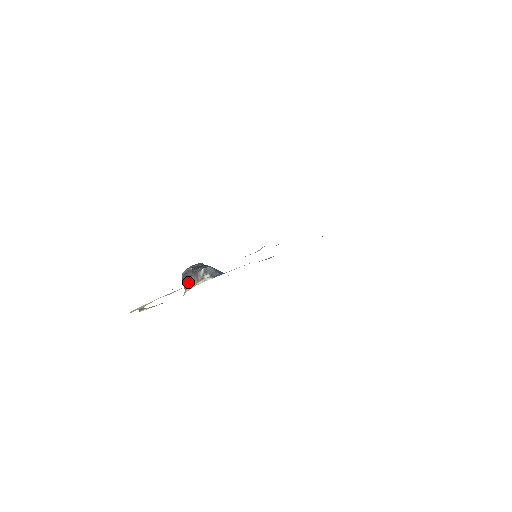
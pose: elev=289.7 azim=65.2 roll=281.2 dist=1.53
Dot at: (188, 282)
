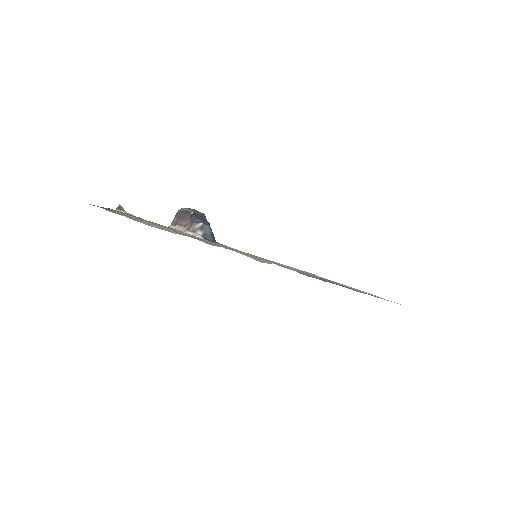
Dot at: (179, 221)
